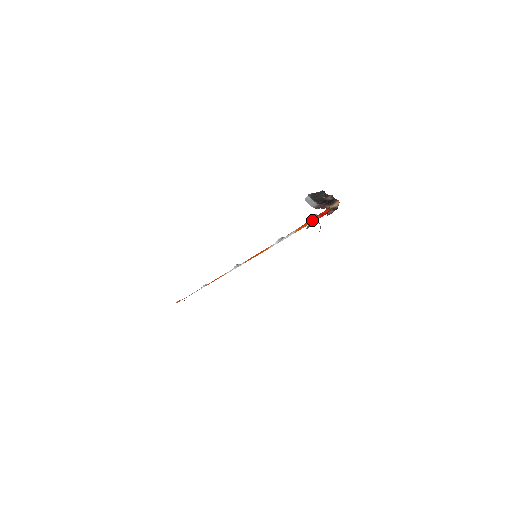
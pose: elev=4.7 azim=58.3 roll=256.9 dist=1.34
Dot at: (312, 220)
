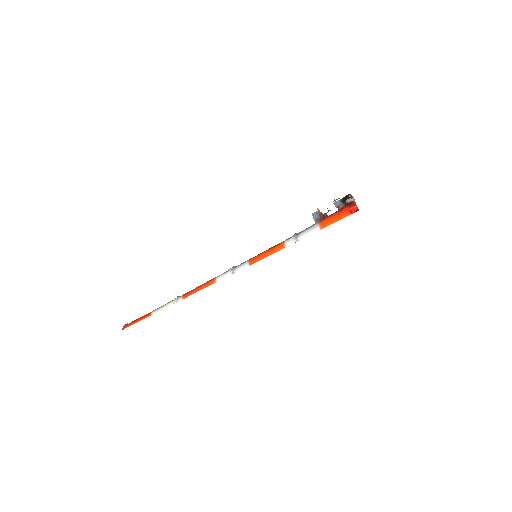
Dot at: (341, 217)
